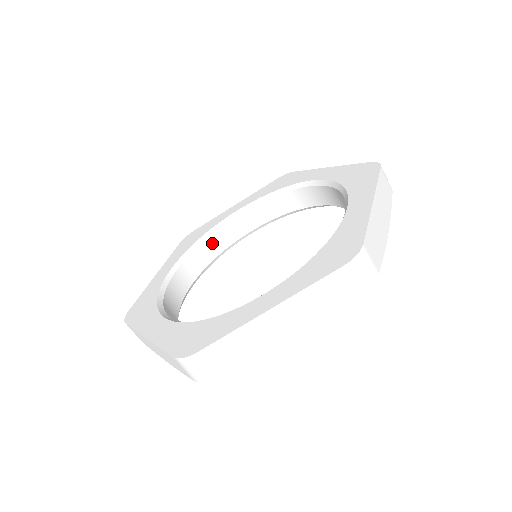
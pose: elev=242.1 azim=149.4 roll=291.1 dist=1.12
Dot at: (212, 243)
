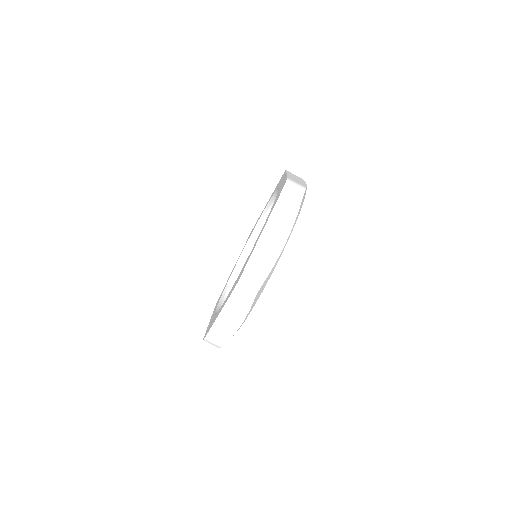
Dot at: occluded
